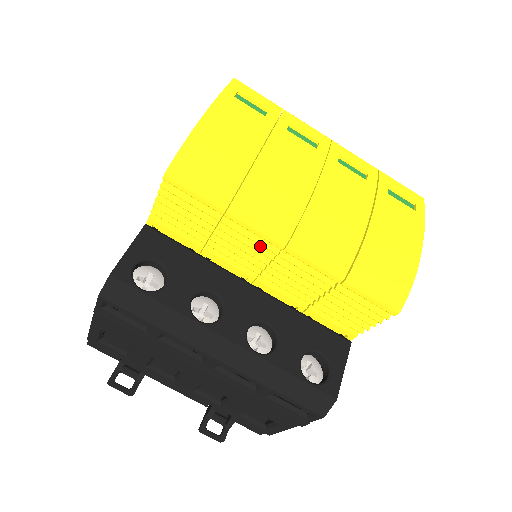
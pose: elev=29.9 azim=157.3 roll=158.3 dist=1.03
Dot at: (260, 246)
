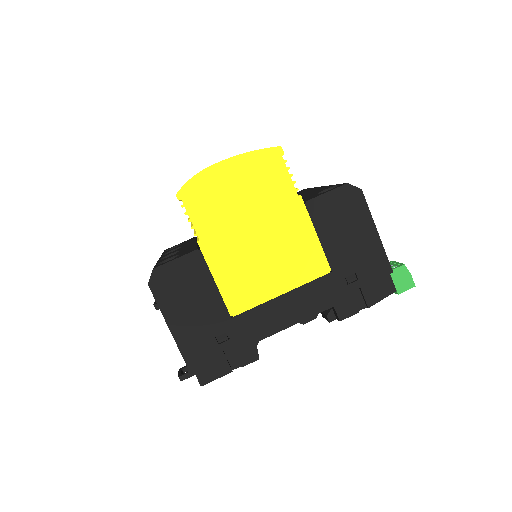
Dot at: occluded
